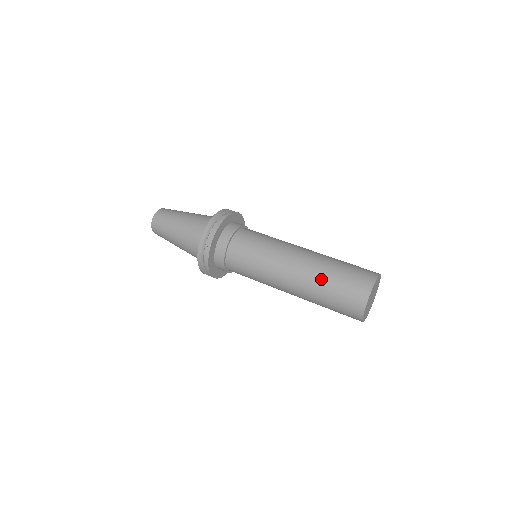
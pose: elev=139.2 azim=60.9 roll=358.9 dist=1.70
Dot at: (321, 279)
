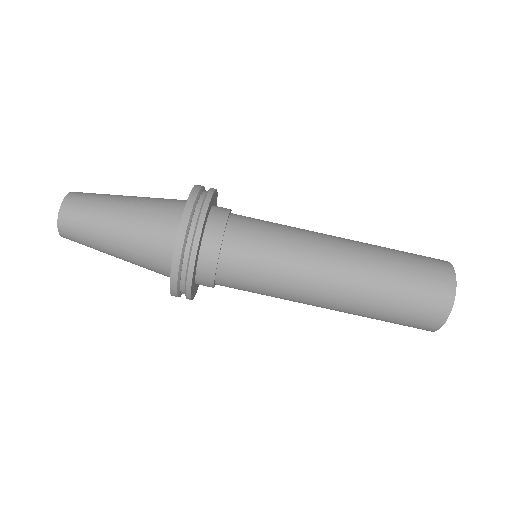
Dot at: (369, 314)
